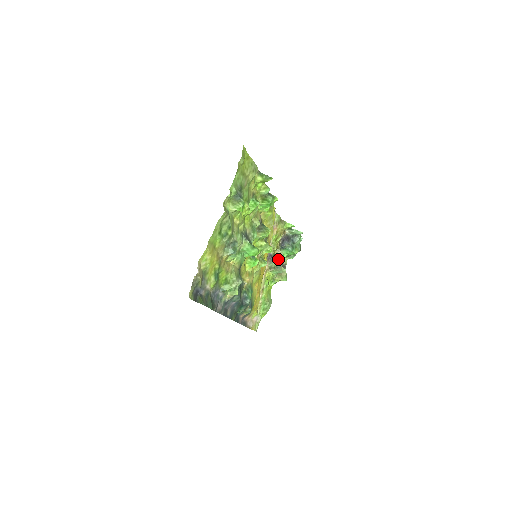
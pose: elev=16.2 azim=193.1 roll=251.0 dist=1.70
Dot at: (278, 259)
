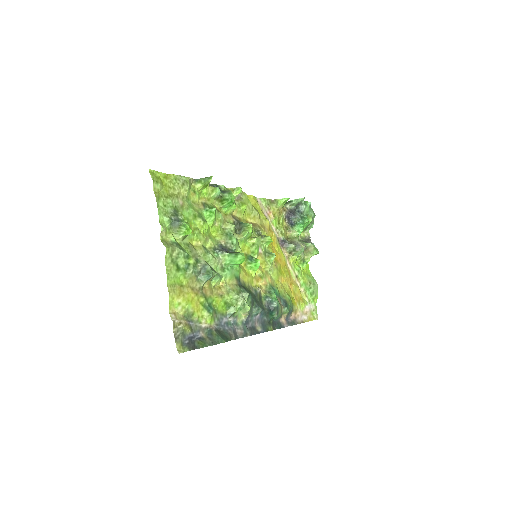
Dot at: (293, 239)
